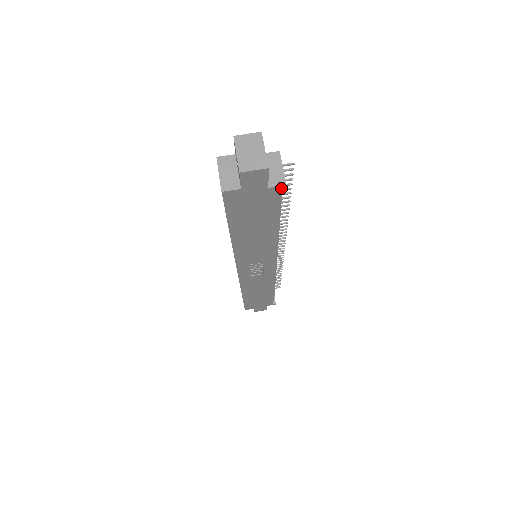
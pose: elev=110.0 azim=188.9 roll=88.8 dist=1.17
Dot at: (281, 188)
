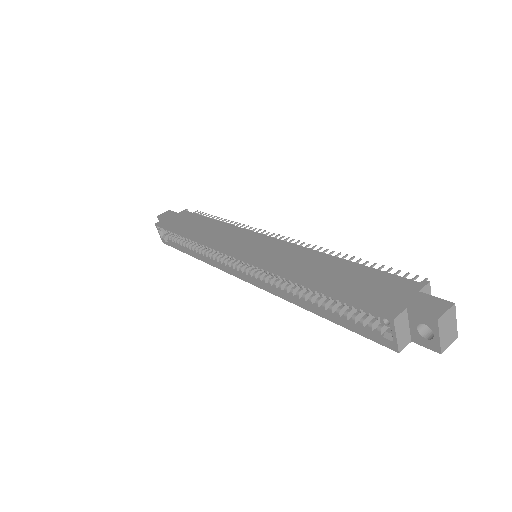
Dot at: occluded
